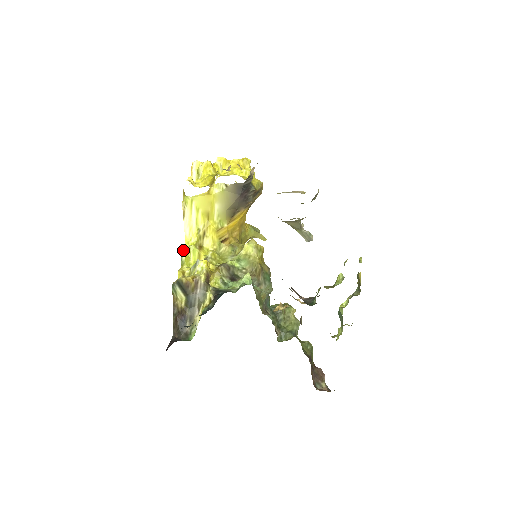
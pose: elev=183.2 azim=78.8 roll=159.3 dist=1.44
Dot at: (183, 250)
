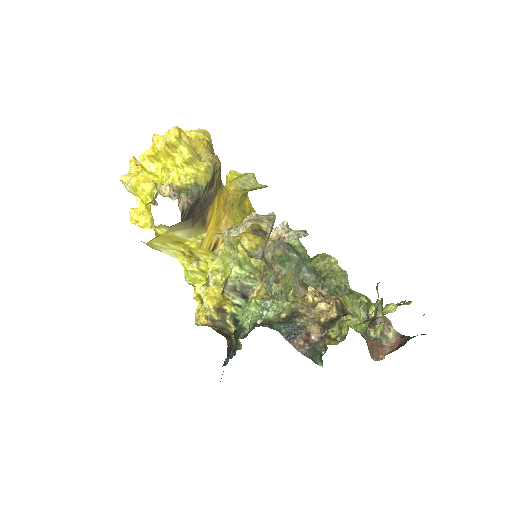
Dot at: (184, 273)
